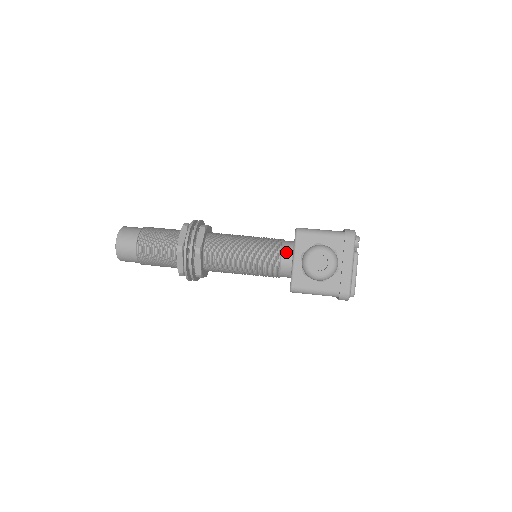
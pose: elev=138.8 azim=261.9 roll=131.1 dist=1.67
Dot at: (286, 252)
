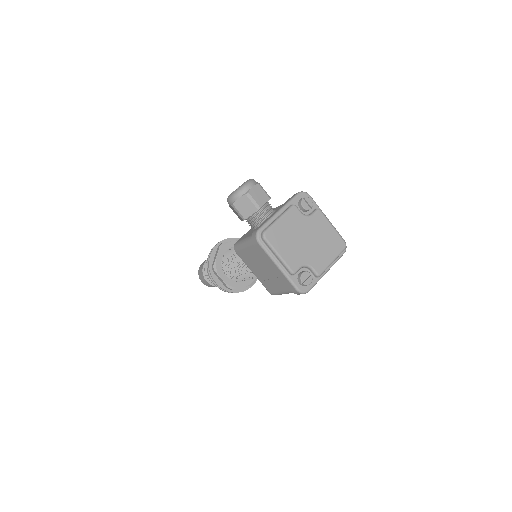
Dot at: occluded
